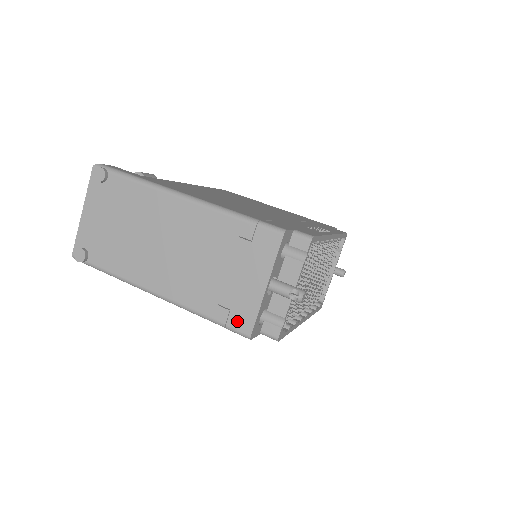
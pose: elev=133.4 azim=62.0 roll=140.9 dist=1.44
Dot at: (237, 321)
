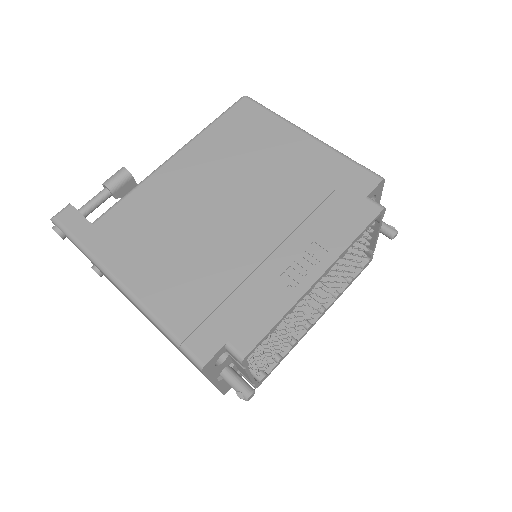
Dot at: occluded
